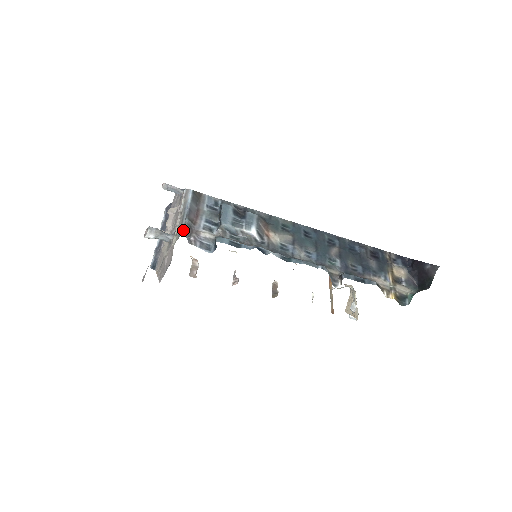
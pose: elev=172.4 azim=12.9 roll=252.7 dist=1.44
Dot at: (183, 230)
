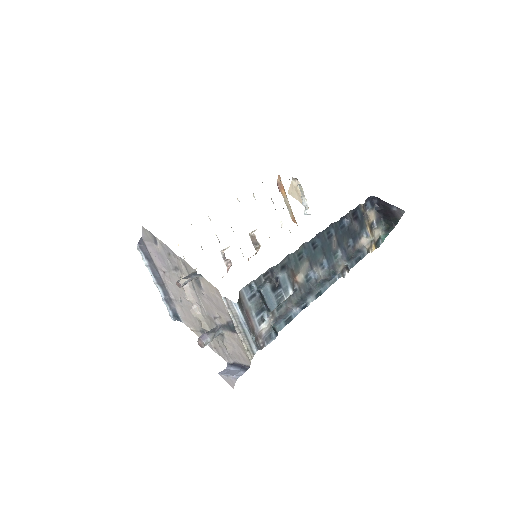
Dot at: (256, 349)
